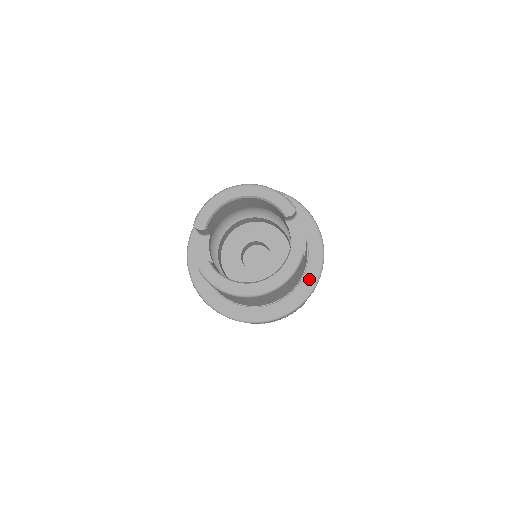
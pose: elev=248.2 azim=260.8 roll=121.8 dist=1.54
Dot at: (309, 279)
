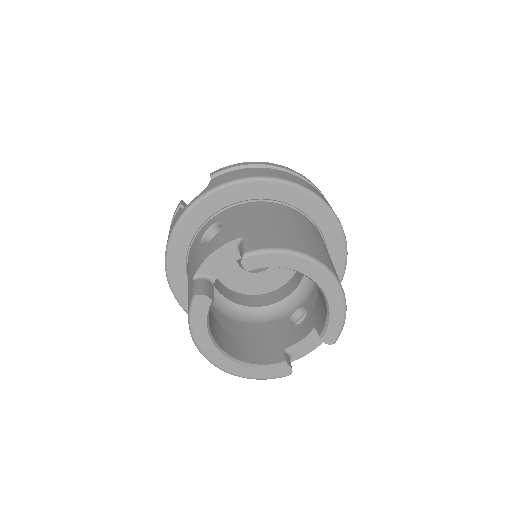
Dot at: occluded
